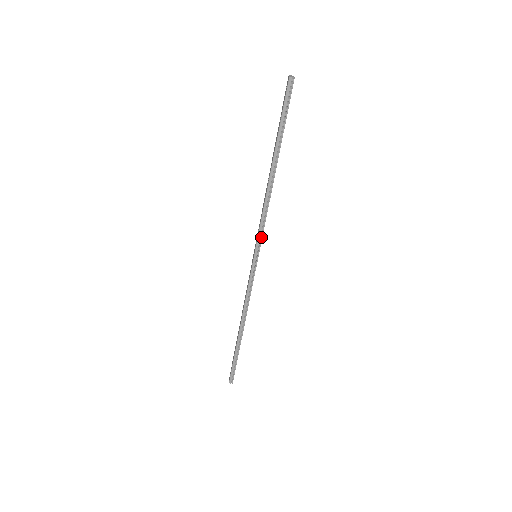
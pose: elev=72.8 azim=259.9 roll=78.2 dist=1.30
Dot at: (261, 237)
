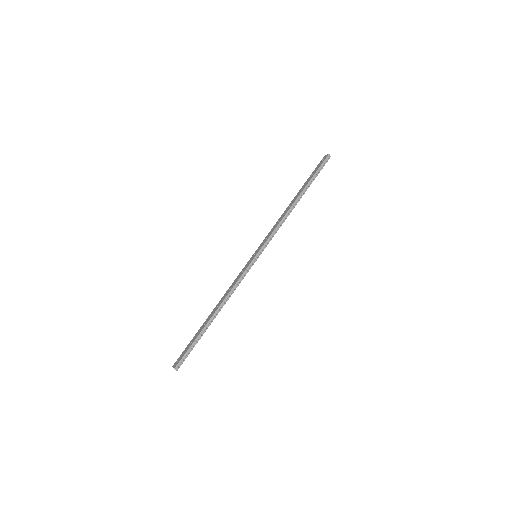
Dot at: (269, 241)
